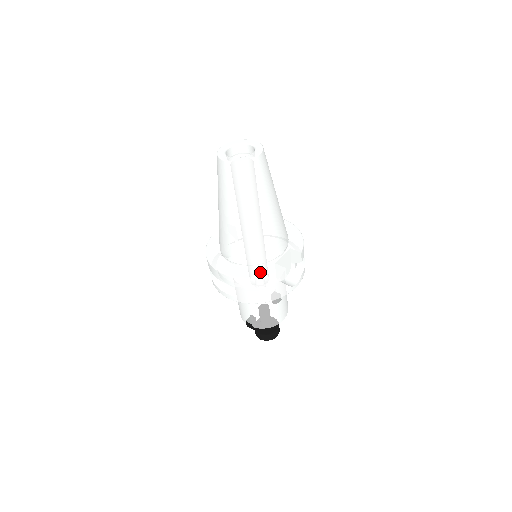
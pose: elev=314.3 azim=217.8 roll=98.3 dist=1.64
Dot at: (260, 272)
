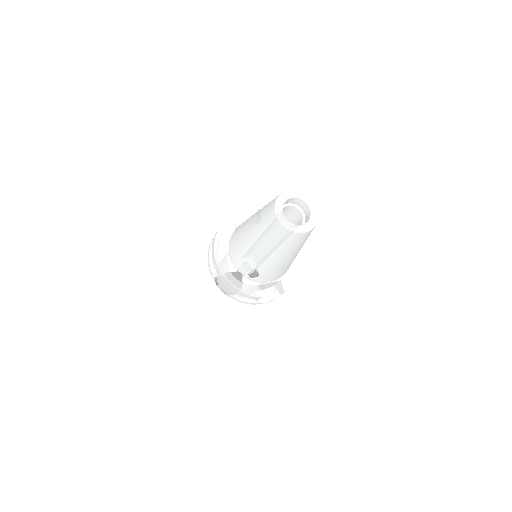
Dot at: (242, 284)
